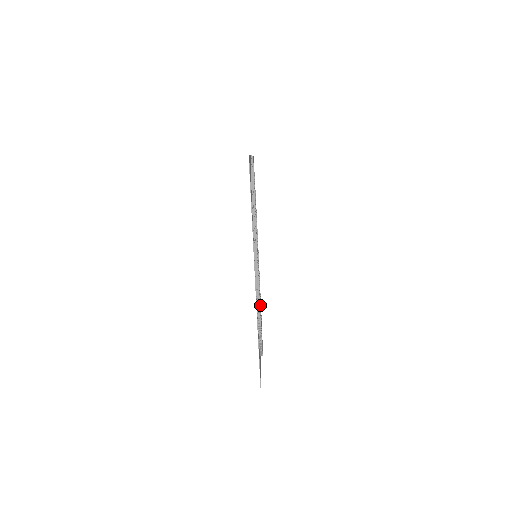
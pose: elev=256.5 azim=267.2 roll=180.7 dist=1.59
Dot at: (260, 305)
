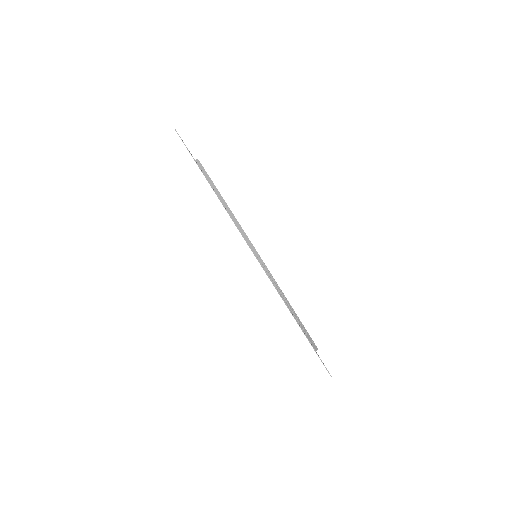
Dot at: occluded
